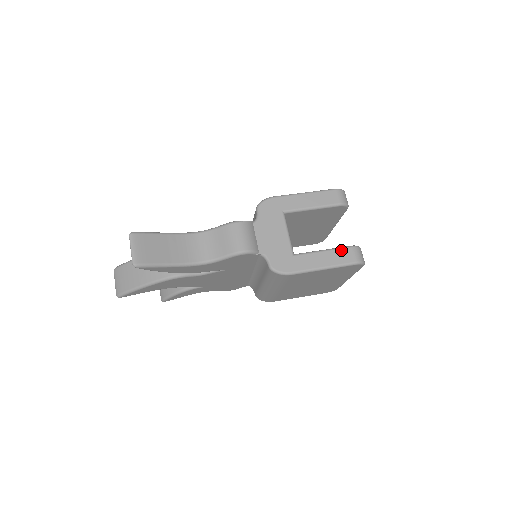
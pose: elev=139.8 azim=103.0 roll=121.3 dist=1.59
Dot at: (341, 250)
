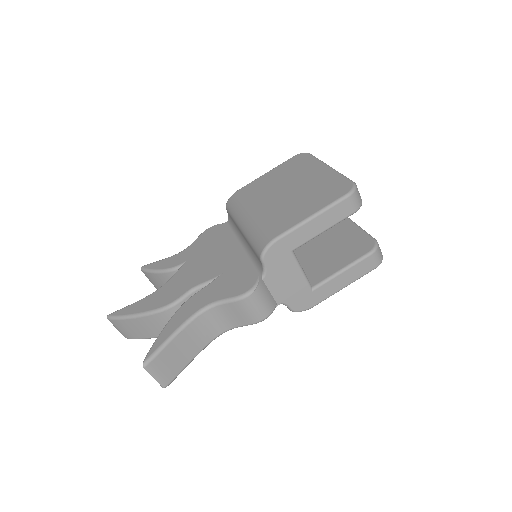
Dot at: (360, 263)
